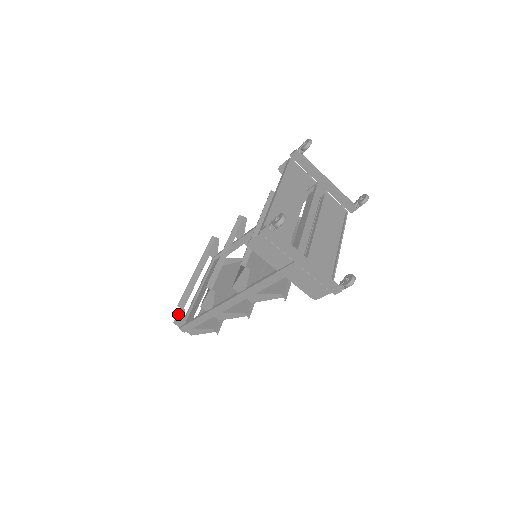
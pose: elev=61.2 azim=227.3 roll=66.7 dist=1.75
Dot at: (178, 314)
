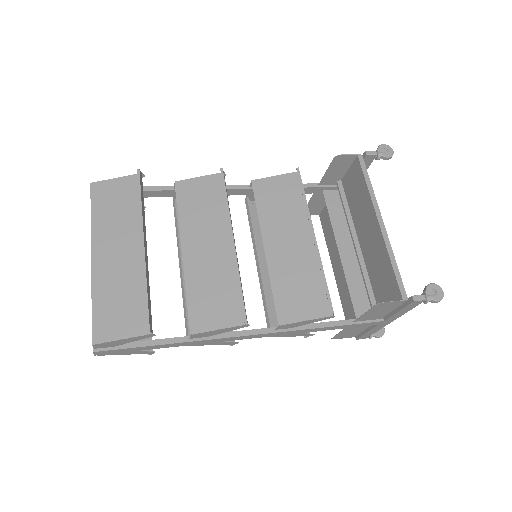
Dot at: (129, 338)
